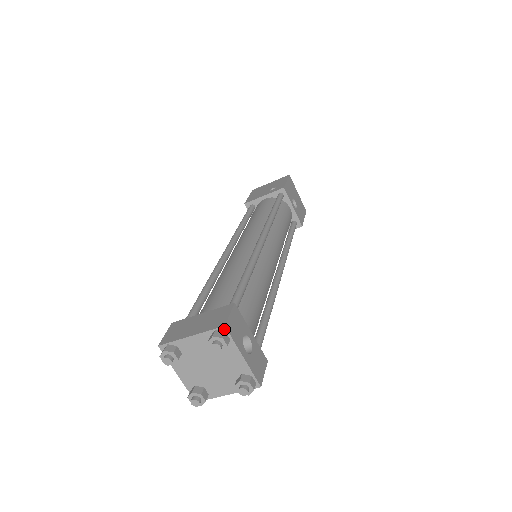
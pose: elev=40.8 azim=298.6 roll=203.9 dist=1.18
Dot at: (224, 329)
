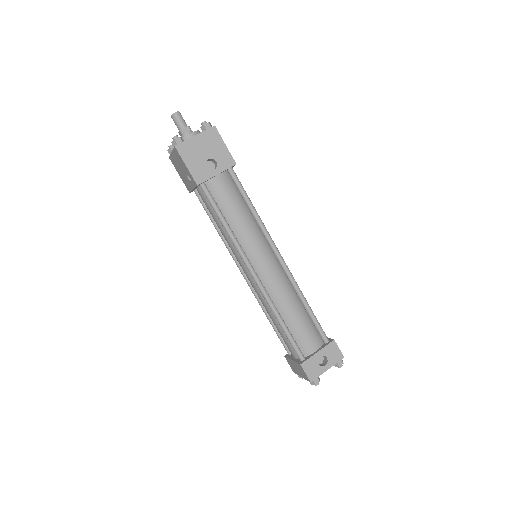
Dot at: (312, 381)
